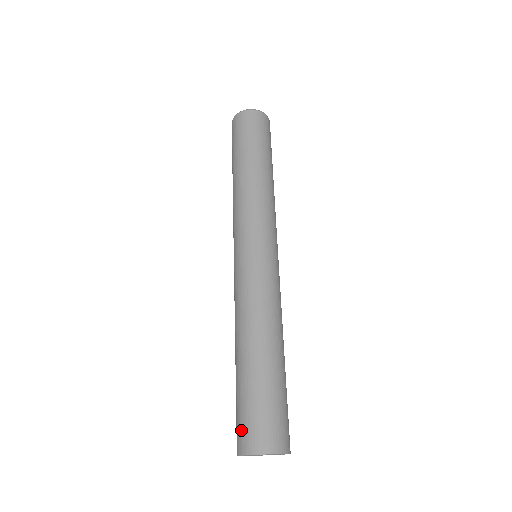
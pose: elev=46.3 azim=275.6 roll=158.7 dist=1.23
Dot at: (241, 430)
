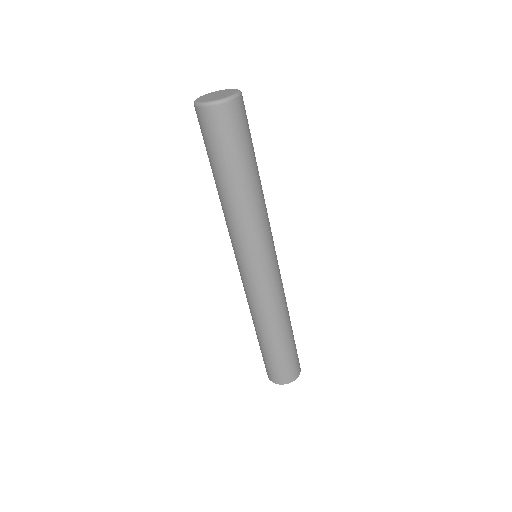
Dot at: (267, 370)
